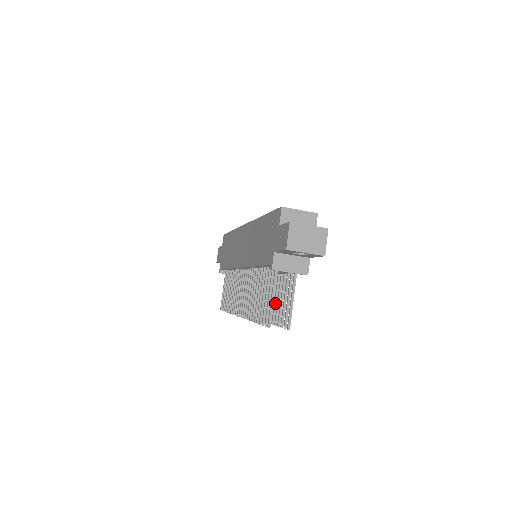
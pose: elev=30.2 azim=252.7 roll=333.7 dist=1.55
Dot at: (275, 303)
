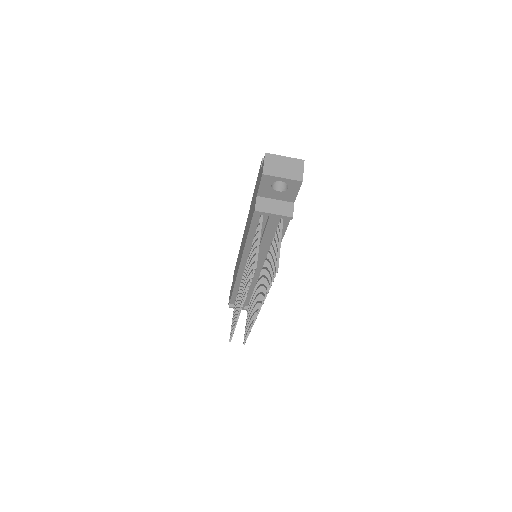
Dot at: occluded
